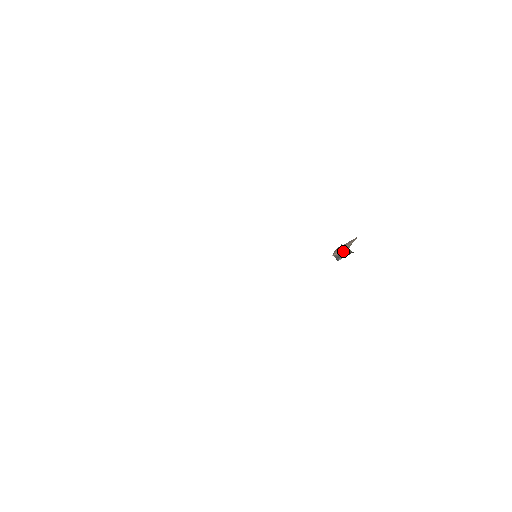
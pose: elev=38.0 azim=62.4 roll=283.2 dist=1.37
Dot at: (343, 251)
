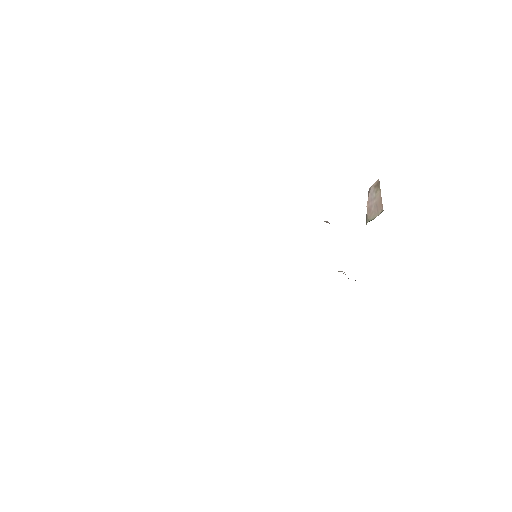
Dot at: (366, 214)
